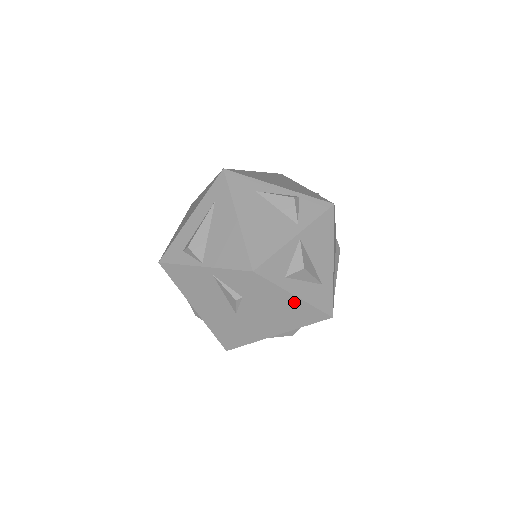
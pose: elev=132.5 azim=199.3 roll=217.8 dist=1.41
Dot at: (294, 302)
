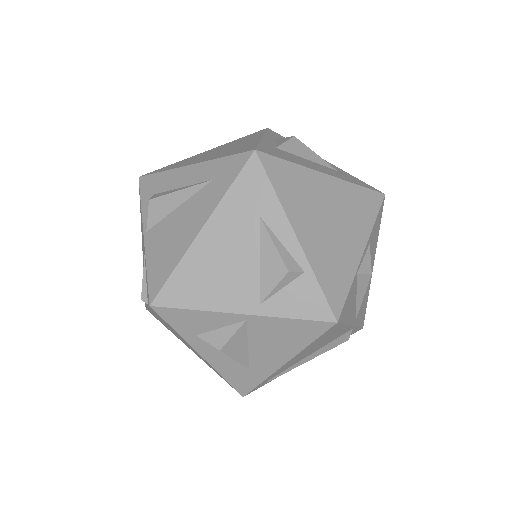
Dot at: occluded
